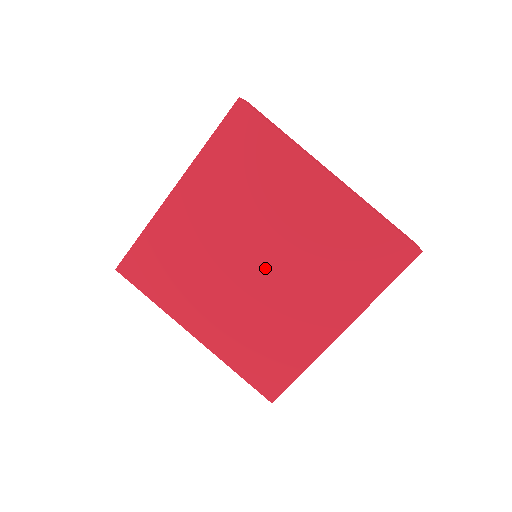
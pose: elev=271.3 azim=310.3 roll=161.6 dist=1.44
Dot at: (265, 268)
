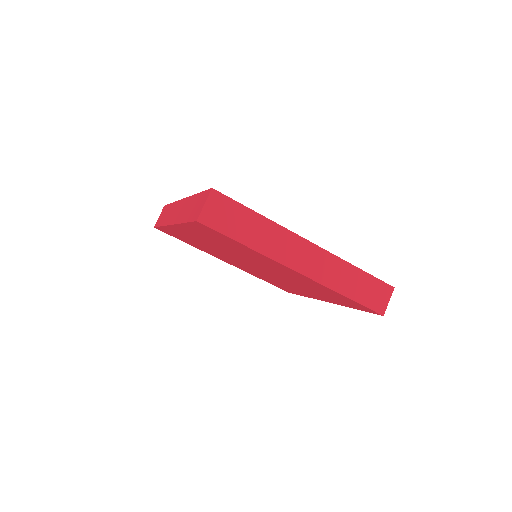
Dot at: (262, 270)
